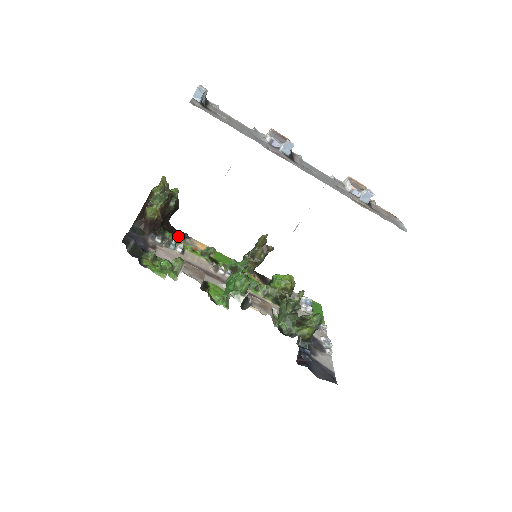
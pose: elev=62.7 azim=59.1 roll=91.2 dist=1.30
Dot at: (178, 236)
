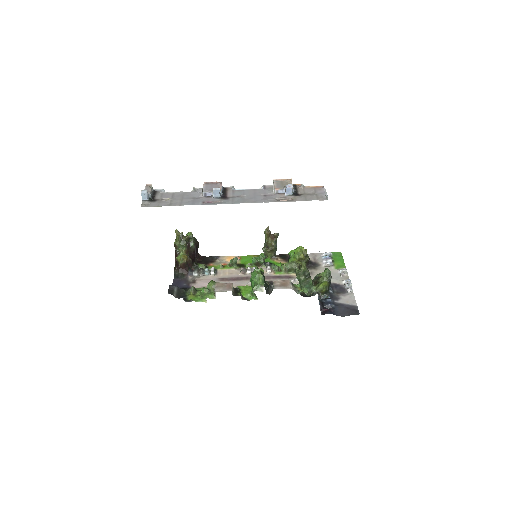
Dot at: (210, 261)
